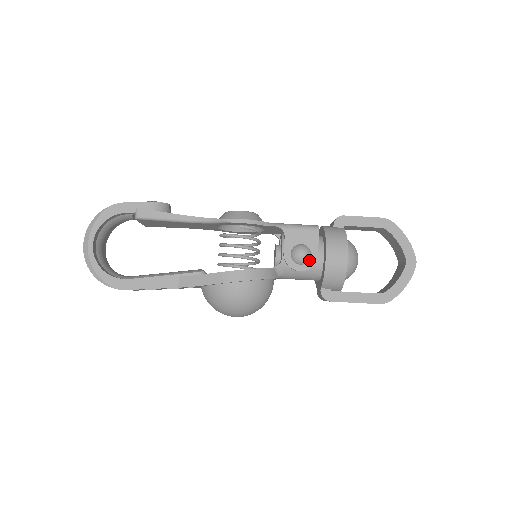
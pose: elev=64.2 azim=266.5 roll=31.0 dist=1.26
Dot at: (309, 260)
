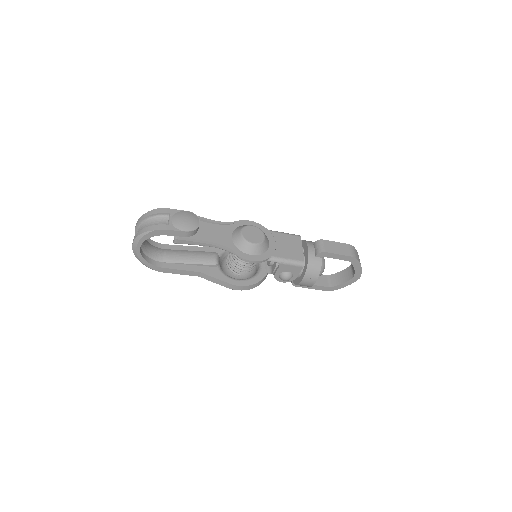
Dot at: (290, 279)
